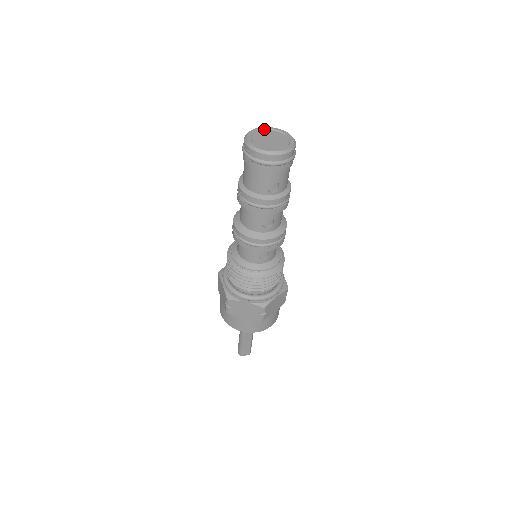
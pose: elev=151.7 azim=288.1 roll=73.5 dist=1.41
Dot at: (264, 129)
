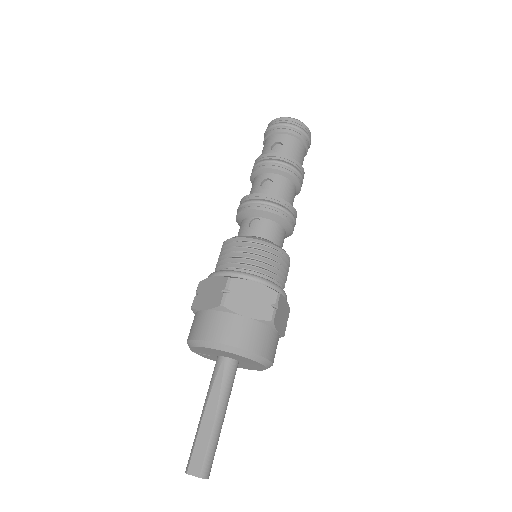
Dot at: occluded
